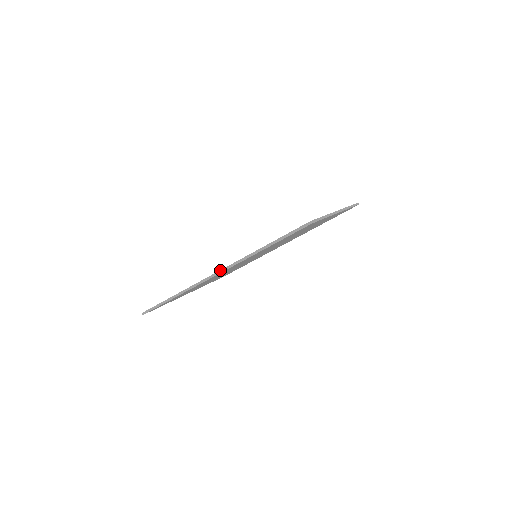
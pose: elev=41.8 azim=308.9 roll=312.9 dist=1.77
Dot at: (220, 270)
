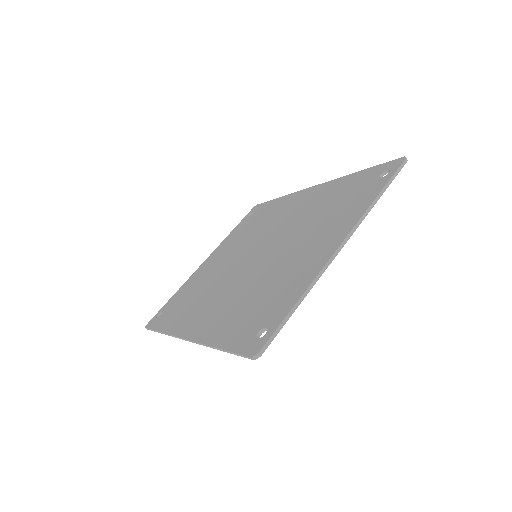
Dot at: (187, 339)
